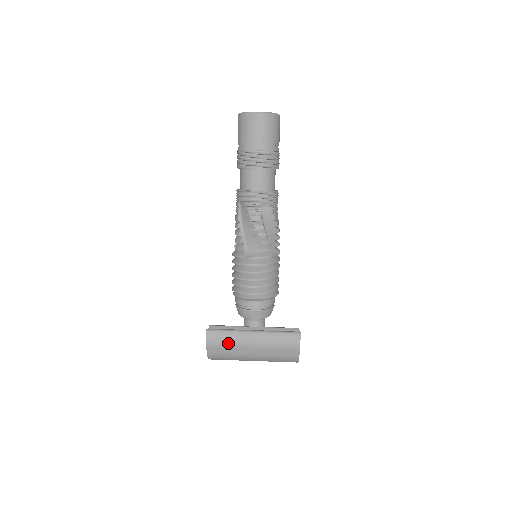
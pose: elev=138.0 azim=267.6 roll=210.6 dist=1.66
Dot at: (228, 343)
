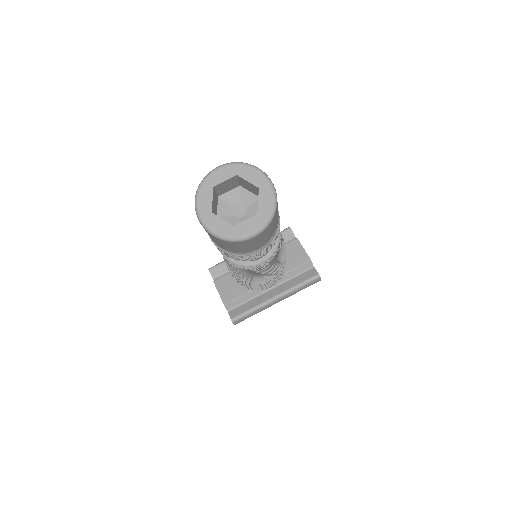
Dot at: occluded
